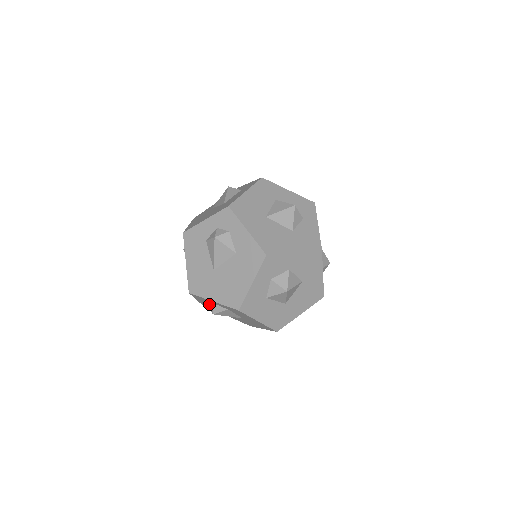
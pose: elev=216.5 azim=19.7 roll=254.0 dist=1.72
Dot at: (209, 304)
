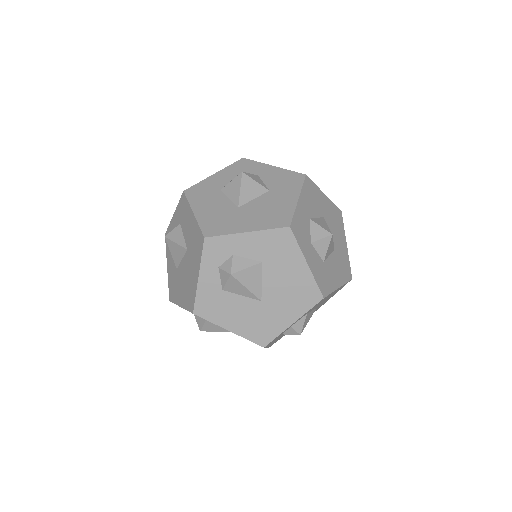
Dot at: (286, 333)
